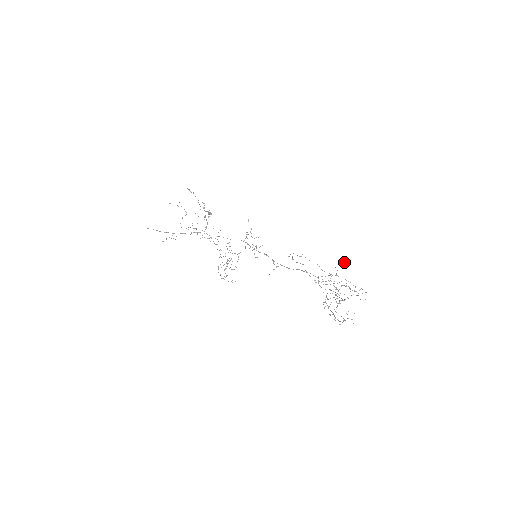
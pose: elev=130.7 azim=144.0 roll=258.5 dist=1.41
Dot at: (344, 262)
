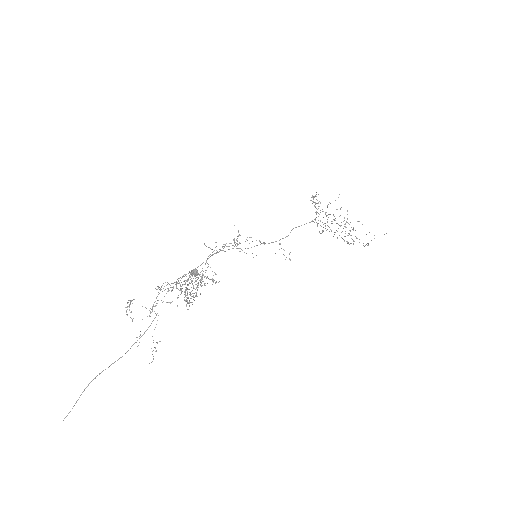
Dot at: occluded
